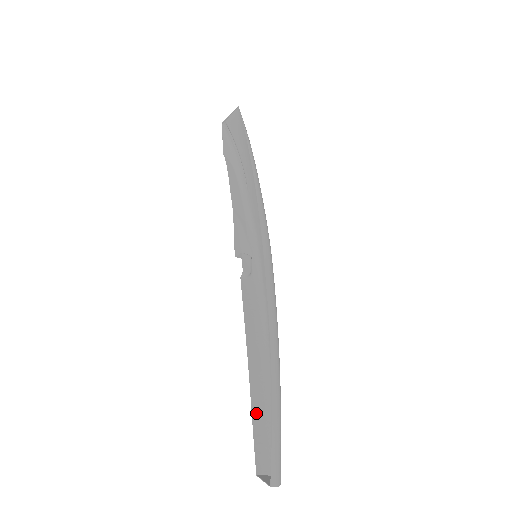
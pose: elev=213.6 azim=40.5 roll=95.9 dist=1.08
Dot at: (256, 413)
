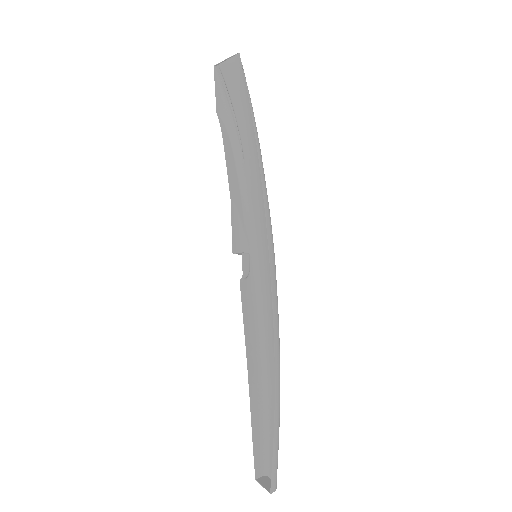
Dot at: (255, 422)
